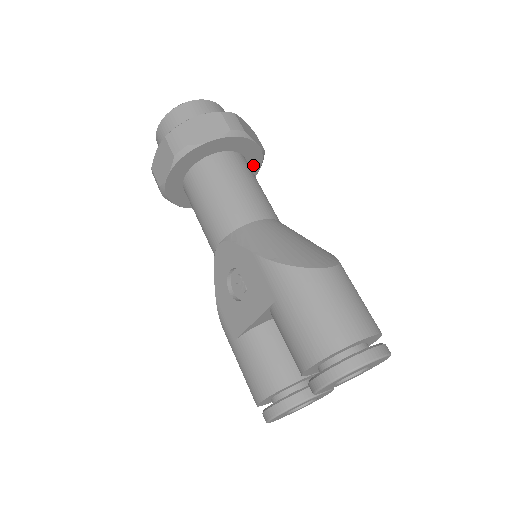
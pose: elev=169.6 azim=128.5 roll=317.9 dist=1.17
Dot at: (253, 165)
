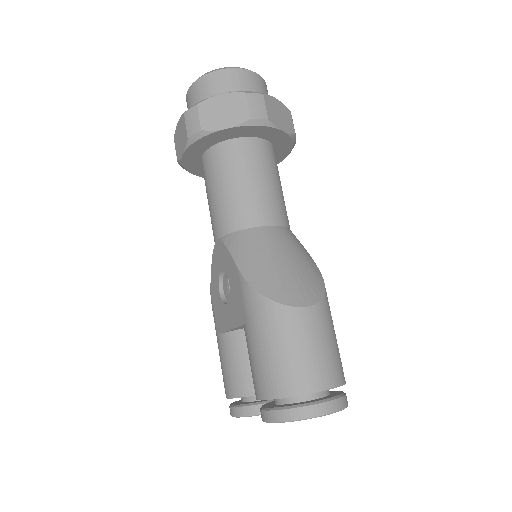
Dot at: (282, 148)
